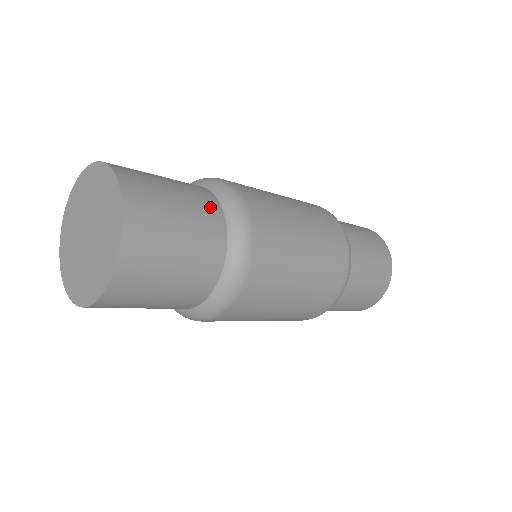
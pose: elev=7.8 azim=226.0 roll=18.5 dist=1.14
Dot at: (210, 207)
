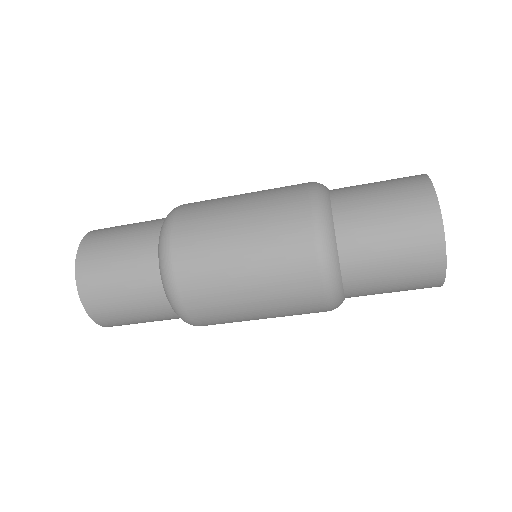
Dot at: (154, 222)
